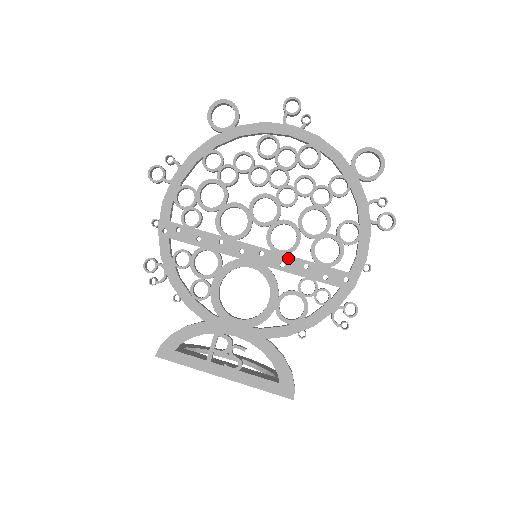
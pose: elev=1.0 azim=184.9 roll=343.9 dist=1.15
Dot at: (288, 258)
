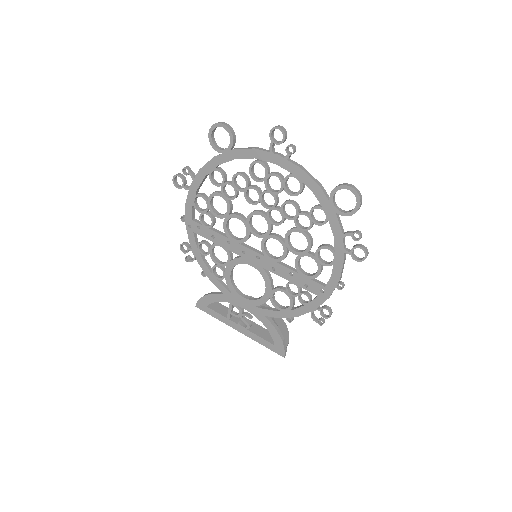
Dot at: (278, 265)
